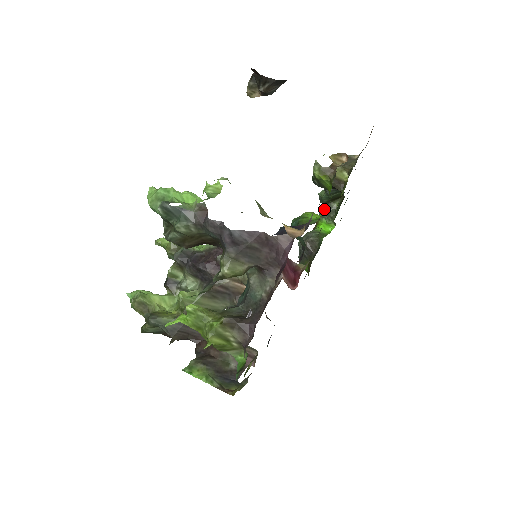
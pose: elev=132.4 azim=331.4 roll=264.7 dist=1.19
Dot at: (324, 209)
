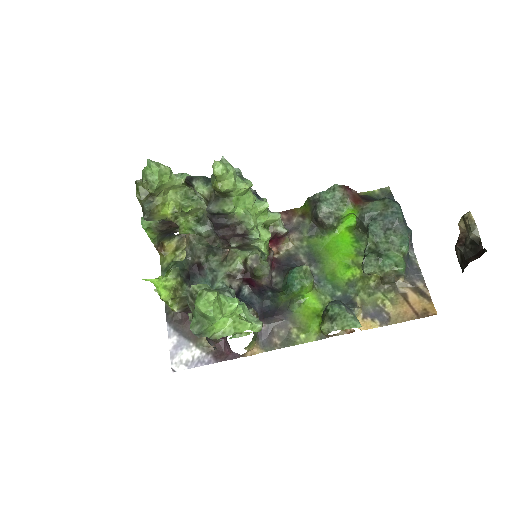
Dot at: (363, 225)
